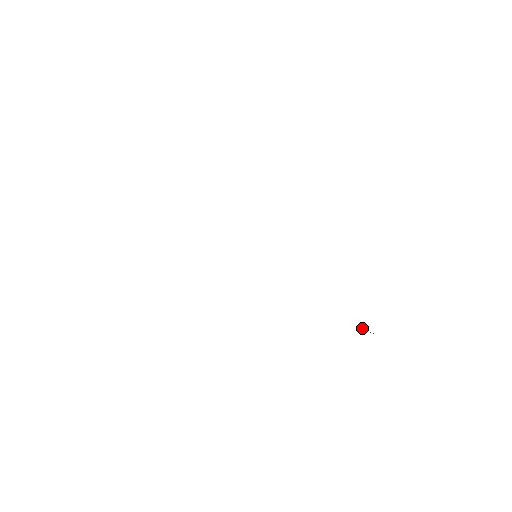
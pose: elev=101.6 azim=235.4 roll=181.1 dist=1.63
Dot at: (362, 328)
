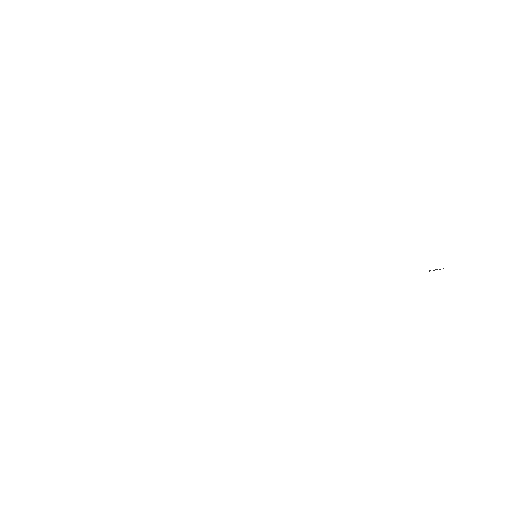
Dot at: occluded
